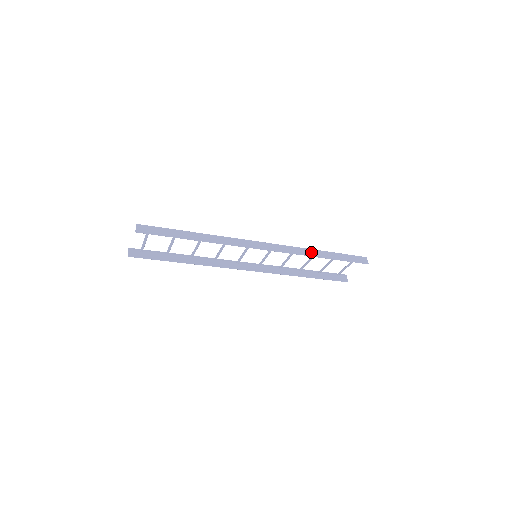
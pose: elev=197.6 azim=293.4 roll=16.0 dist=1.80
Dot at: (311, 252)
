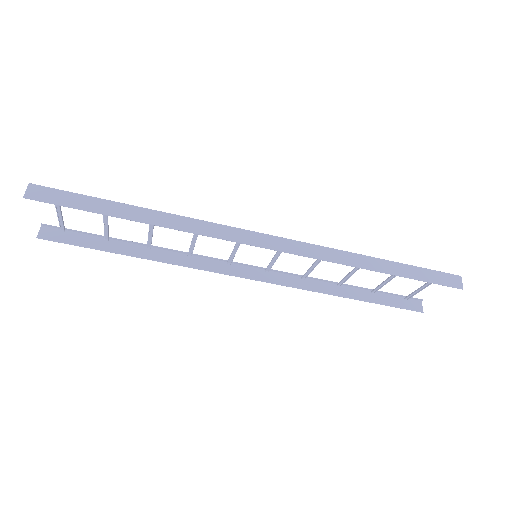
Dot at: (355, 259)
